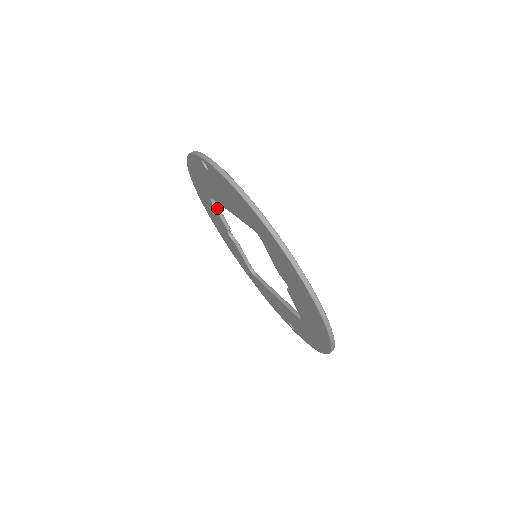
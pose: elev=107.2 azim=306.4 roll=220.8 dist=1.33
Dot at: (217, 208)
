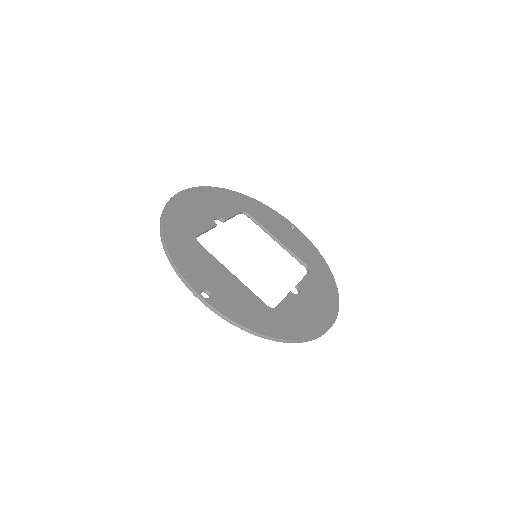
Dot at: occluded
